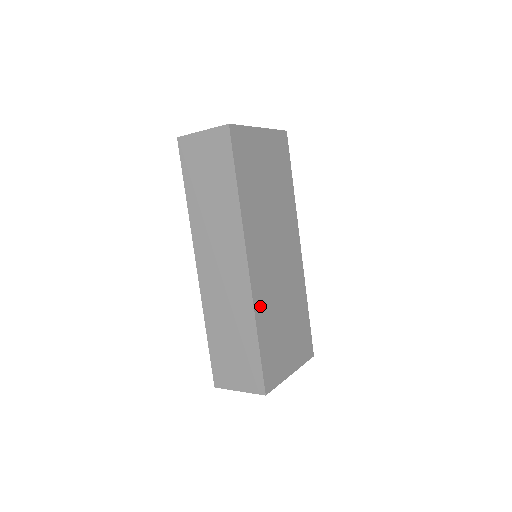
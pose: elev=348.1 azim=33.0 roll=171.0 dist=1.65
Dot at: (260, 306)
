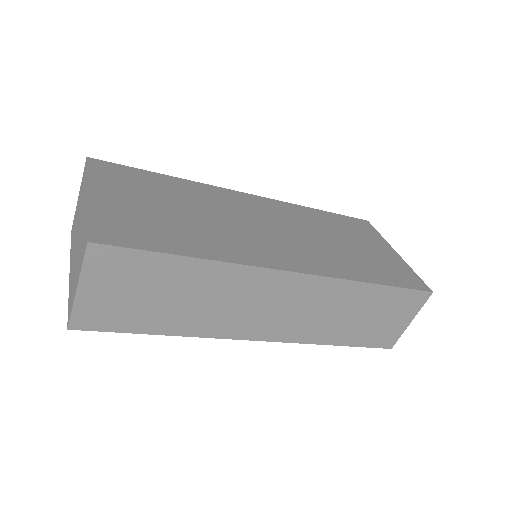
Dot at: (339, 270)
